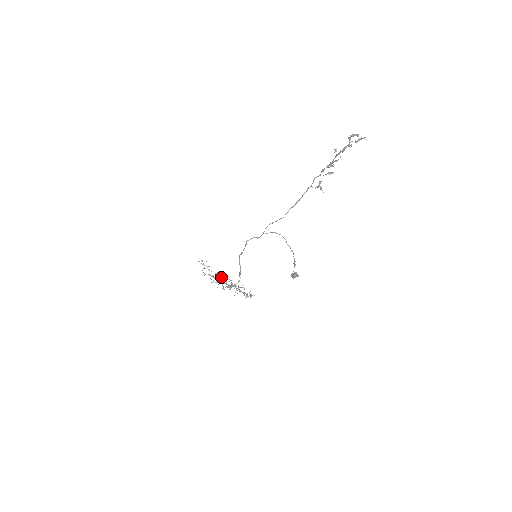
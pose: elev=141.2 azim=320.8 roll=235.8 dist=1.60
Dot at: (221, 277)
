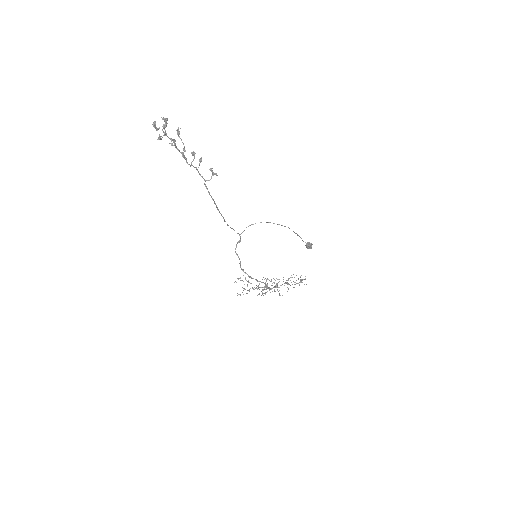
Dot at: (266, 281)
